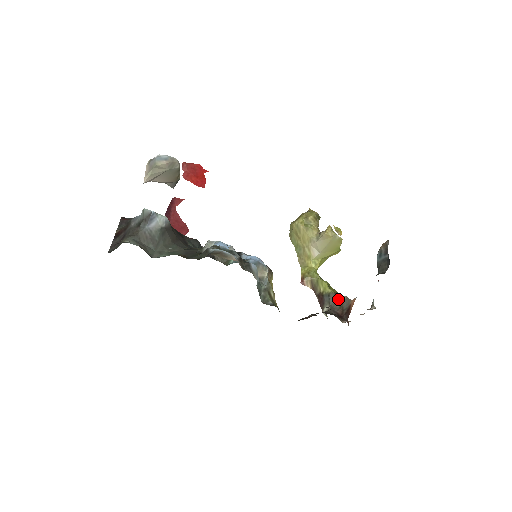
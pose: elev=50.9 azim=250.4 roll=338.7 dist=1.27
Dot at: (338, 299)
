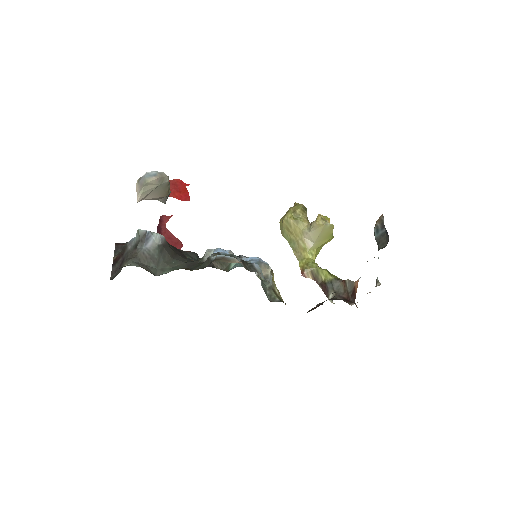
Dot at: (341, 284)
